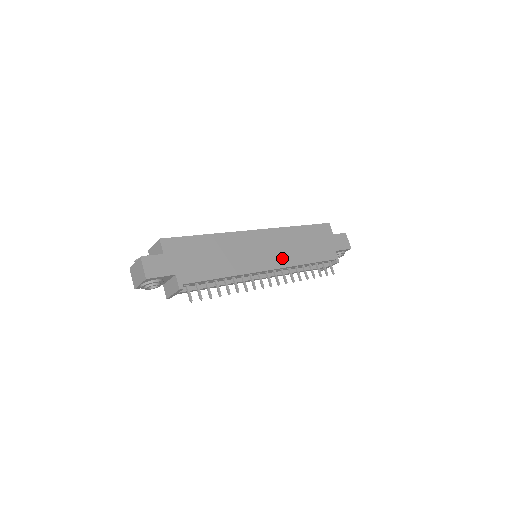
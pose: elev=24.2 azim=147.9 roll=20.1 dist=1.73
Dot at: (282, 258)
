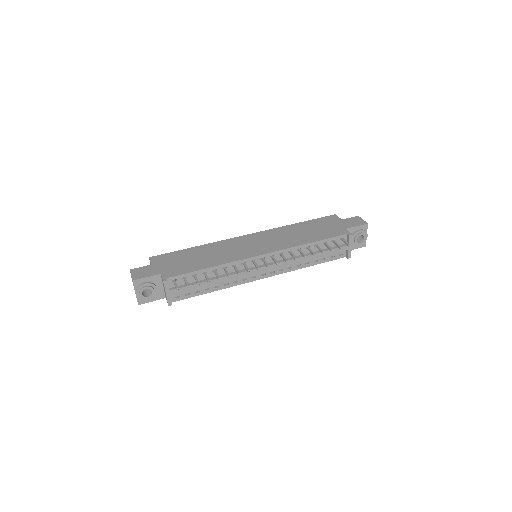
Dot at: (278, 245)
